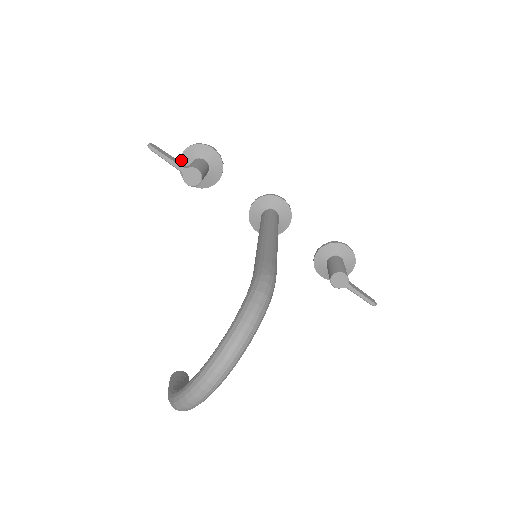
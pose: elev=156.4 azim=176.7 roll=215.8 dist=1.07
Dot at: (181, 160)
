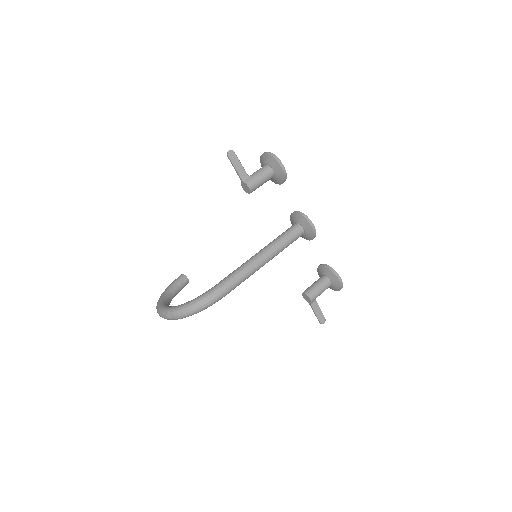
Dot at: (262, 156)
